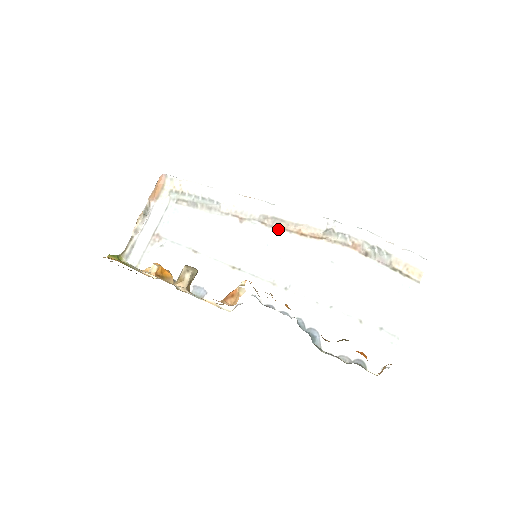
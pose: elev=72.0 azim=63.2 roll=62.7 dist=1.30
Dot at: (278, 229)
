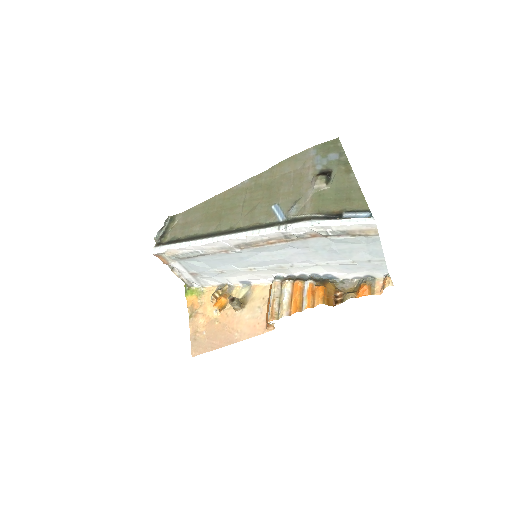
Dot at: (254, 248)
